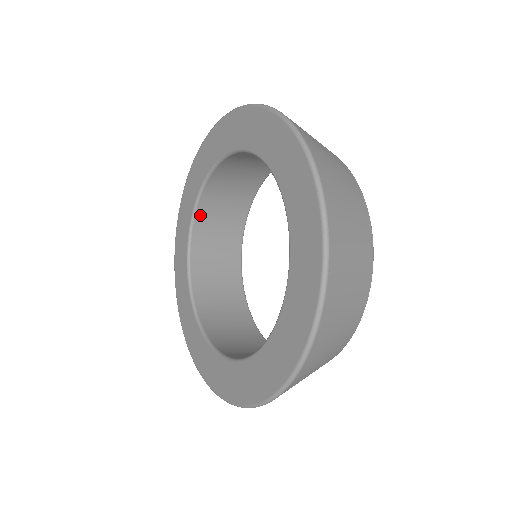
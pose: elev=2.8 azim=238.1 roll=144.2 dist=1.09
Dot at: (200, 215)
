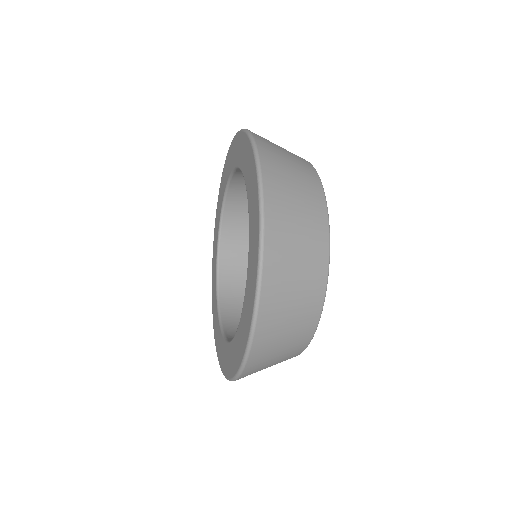
Dot at: (237, 177)
